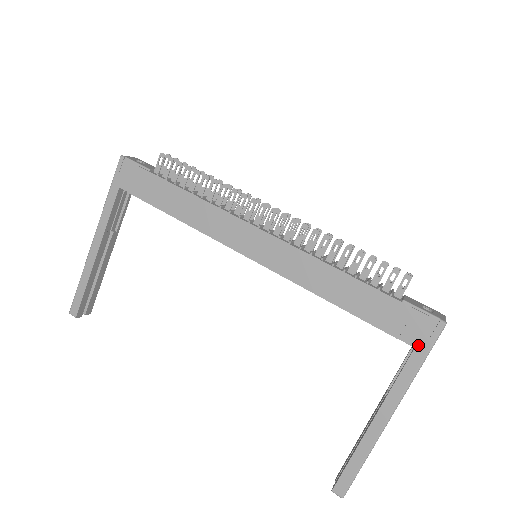
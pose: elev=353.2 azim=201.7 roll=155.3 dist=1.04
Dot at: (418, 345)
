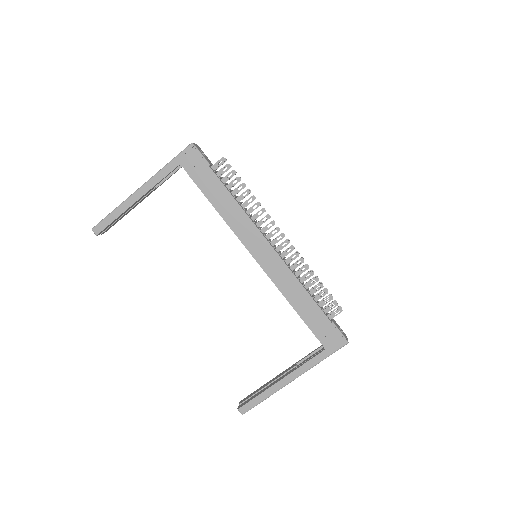
Dot at: (328, 348)
